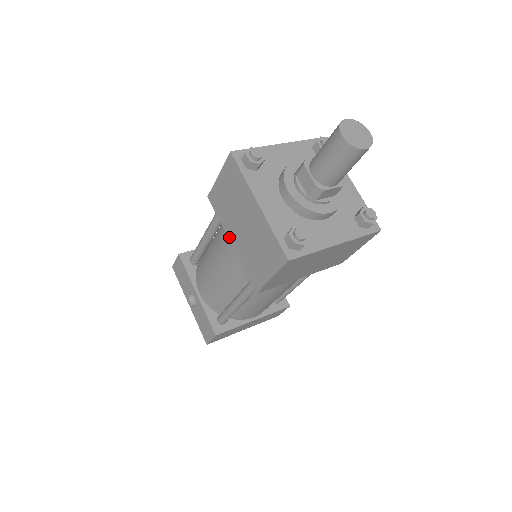
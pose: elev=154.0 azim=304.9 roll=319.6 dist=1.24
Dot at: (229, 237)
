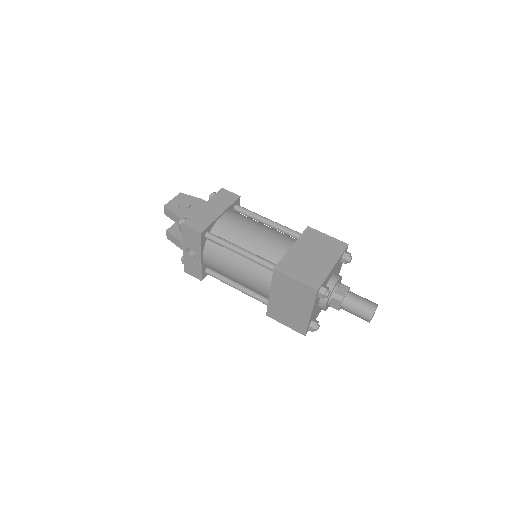
Dot at: (272, 292)
